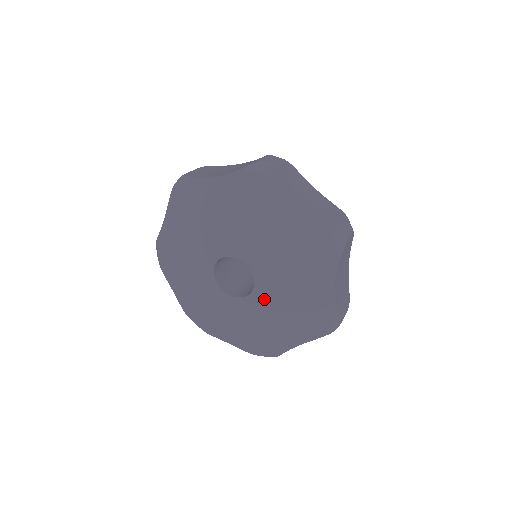
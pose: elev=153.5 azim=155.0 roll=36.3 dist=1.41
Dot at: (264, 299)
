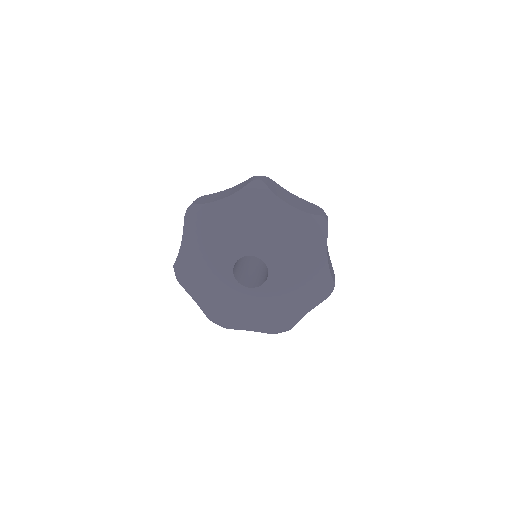
Dot at: (277, 282)
